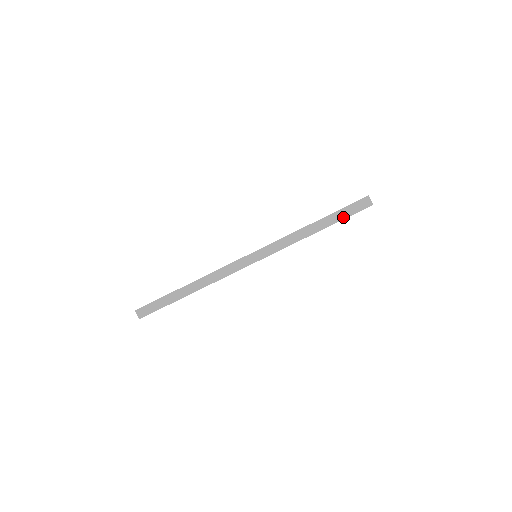
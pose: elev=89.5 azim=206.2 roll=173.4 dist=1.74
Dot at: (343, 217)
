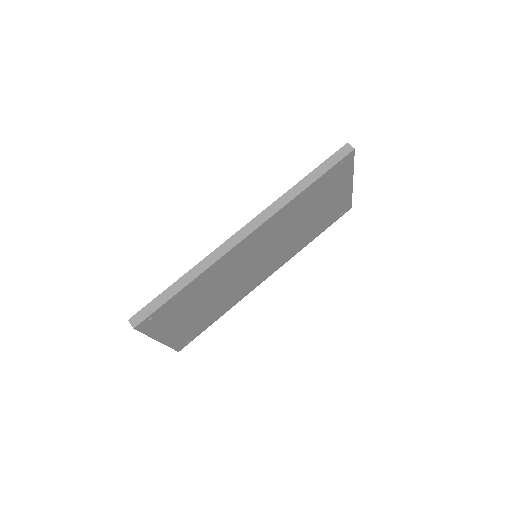
Dot at: (329, 167)
